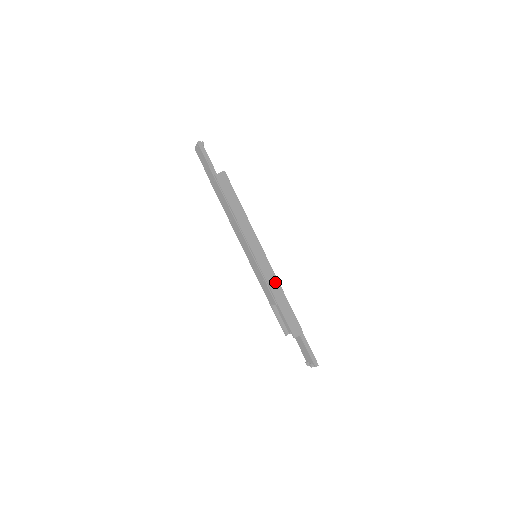
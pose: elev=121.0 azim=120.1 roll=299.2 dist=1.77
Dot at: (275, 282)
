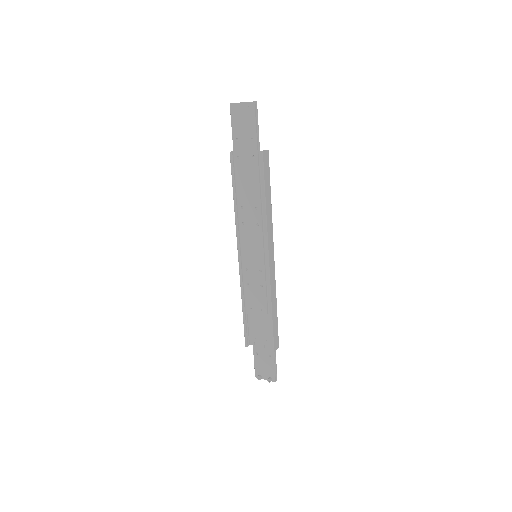
Dot at: (274, 290)
